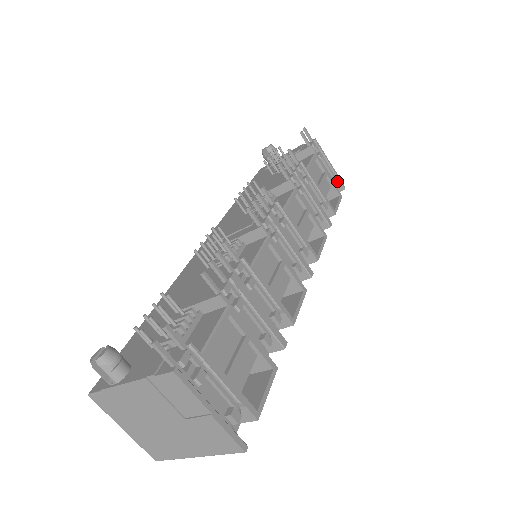
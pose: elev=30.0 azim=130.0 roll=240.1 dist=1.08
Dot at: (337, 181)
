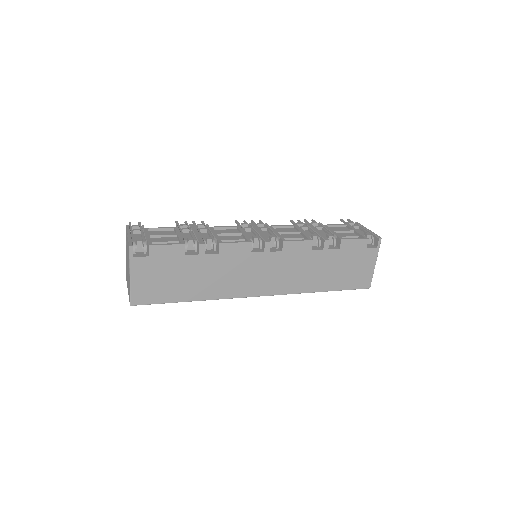
Dot at: (369, 234)
